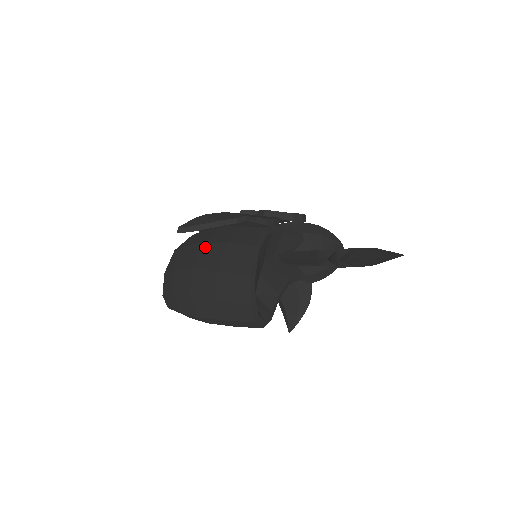
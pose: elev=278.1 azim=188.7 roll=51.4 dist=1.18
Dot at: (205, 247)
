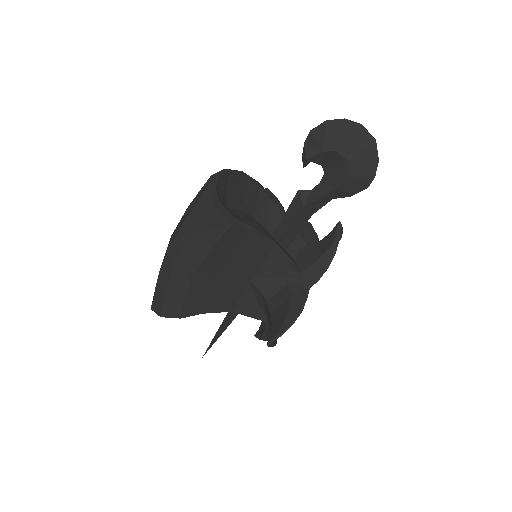
Dot at: occluded
